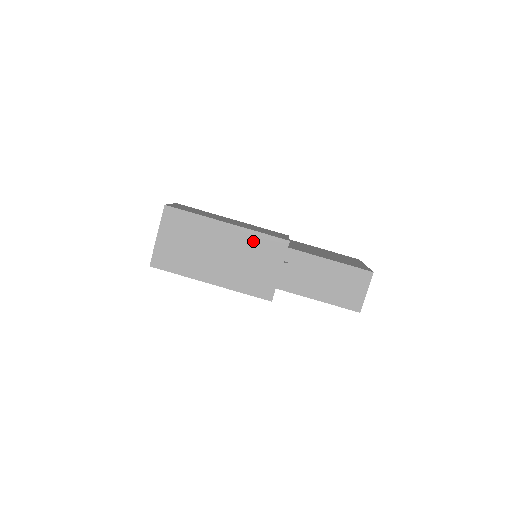
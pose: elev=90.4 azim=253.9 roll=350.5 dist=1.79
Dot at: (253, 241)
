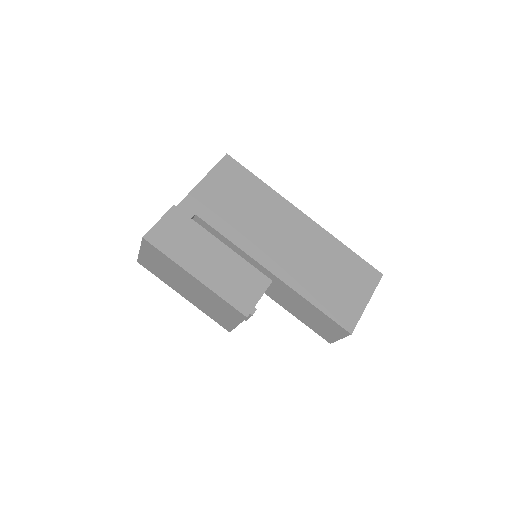
Dot at: (216, 299)
